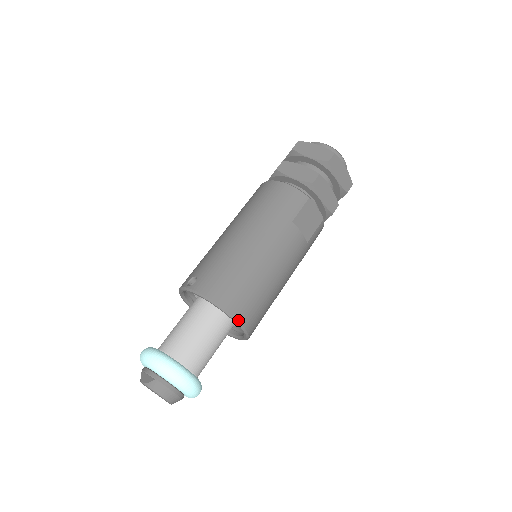
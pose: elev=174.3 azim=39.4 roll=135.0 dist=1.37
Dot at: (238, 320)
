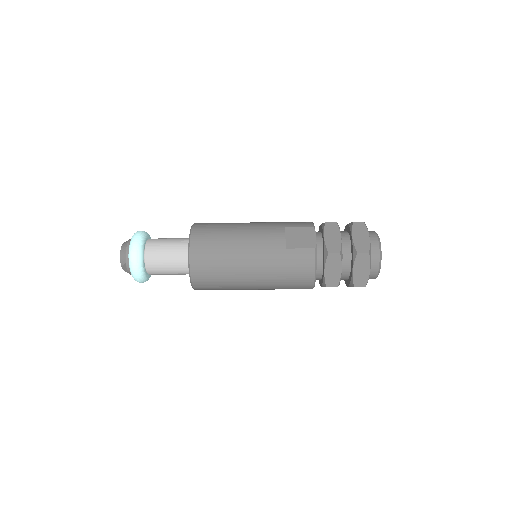
Dot at: (191, 235)
